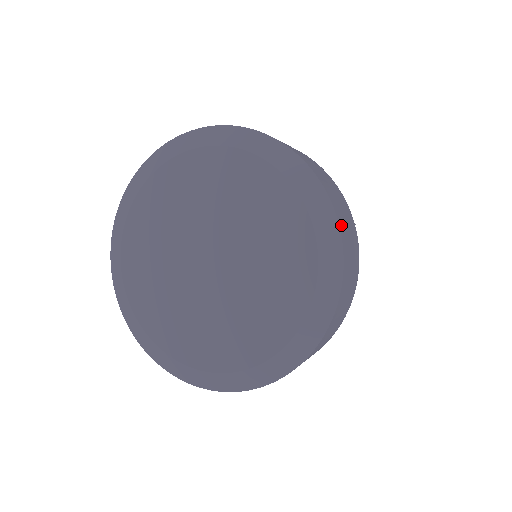
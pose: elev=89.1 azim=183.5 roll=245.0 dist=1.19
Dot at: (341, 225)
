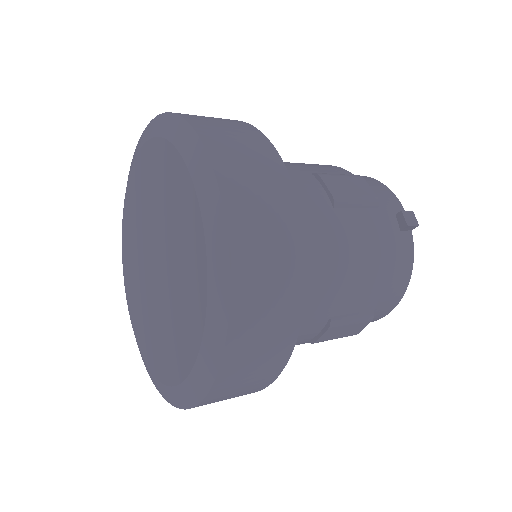
Dot at: (239, 246)
